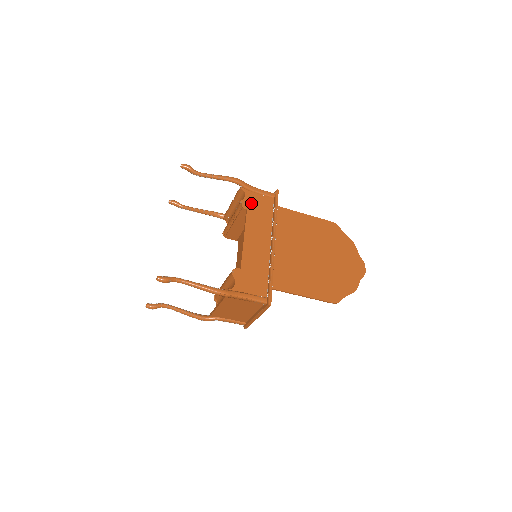
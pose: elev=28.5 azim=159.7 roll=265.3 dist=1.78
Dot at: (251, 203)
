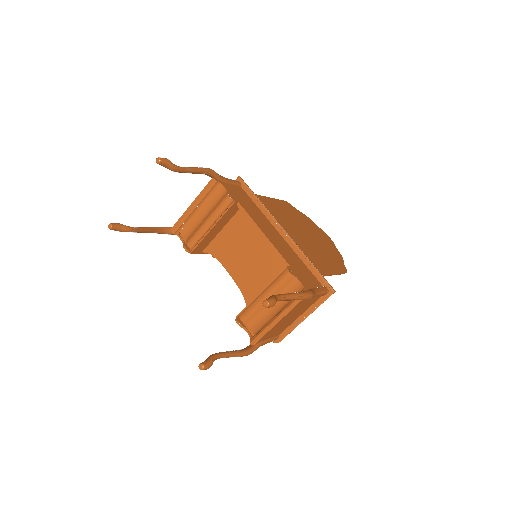
Dot at: (235, 195)
